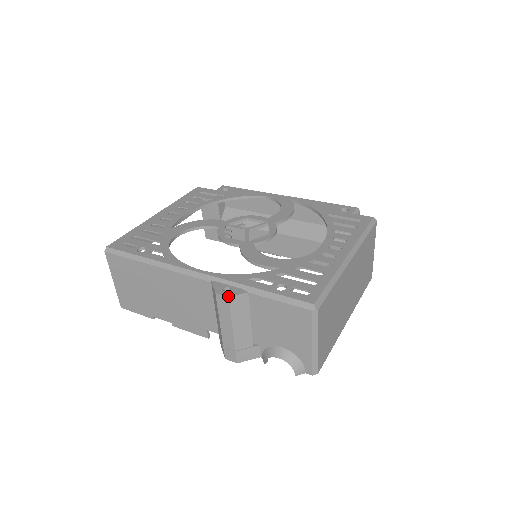
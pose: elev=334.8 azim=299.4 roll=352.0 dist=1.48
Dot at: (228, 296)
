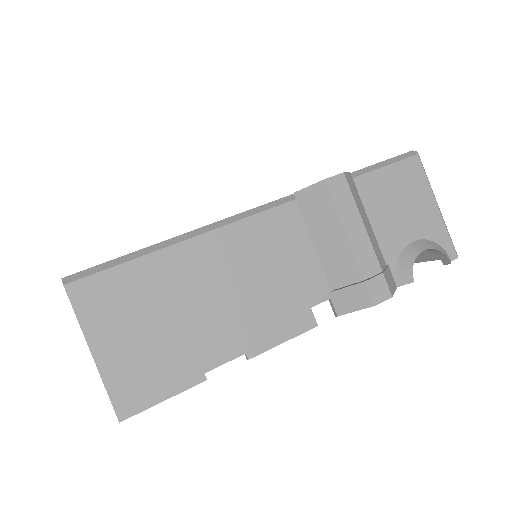
Dot at: occluded
